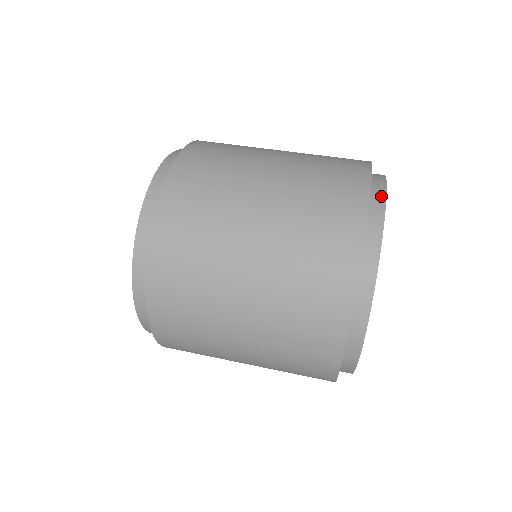
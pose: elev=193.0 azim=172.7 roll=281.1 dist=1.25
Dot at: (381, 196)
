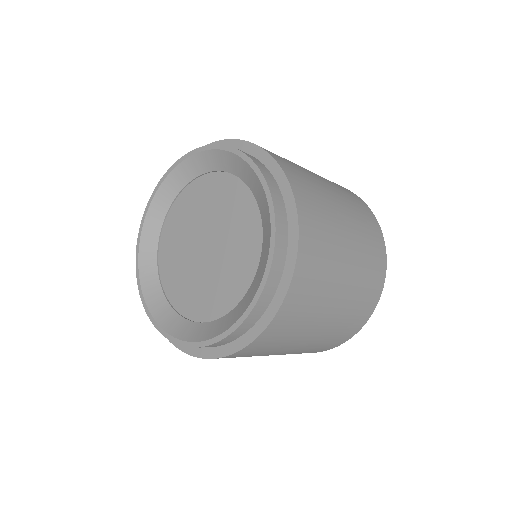
Dot at: occluded
